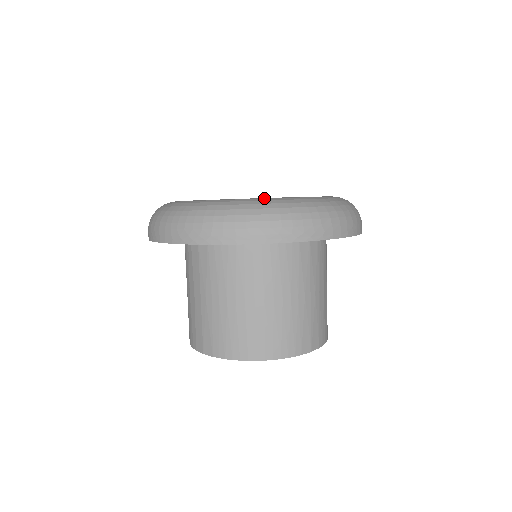
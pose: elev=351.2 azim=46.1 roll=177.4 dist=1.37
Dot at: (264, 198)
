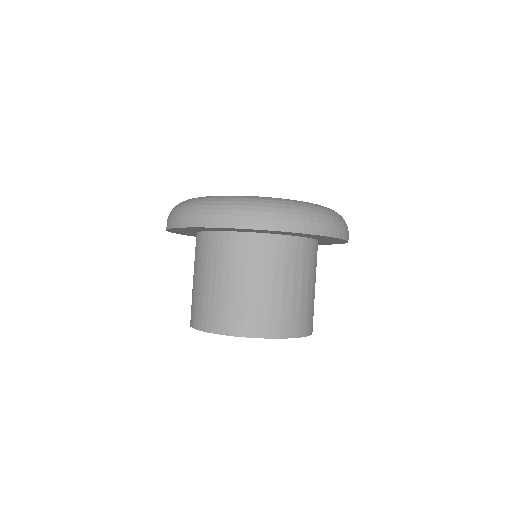
Dot at: occluded
